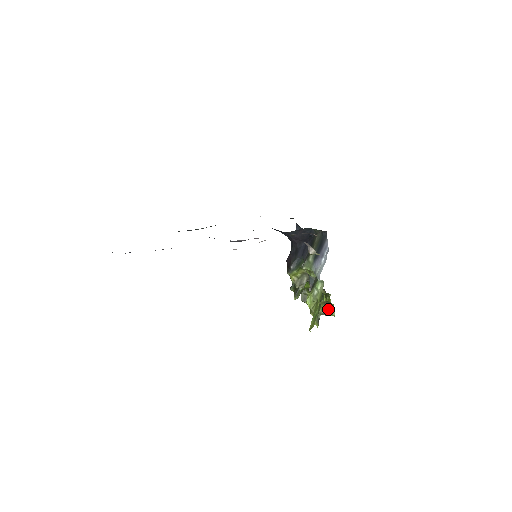
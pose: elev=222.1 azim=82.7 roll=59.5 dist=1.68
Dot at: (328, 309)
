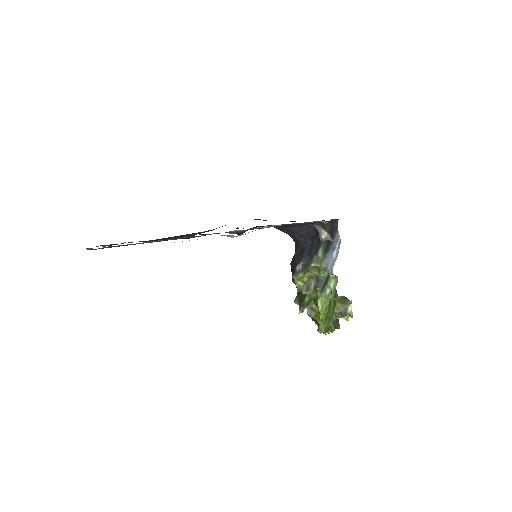
Dot at: (344, 308)
